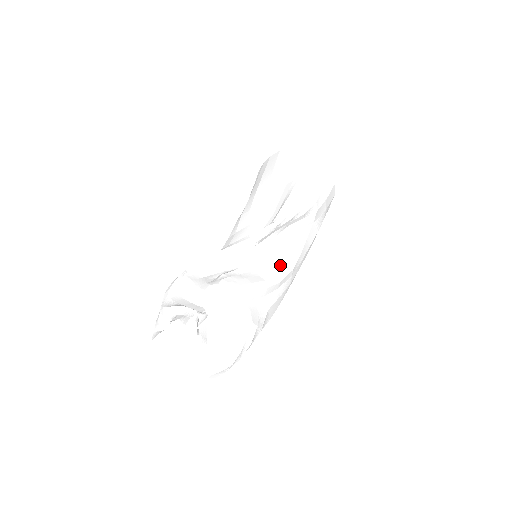
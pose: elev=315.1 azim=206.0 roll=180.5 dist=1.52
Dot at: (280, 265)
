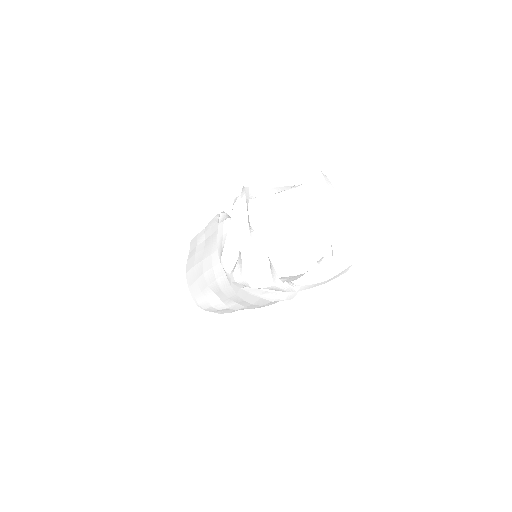
Dot at: occluded
